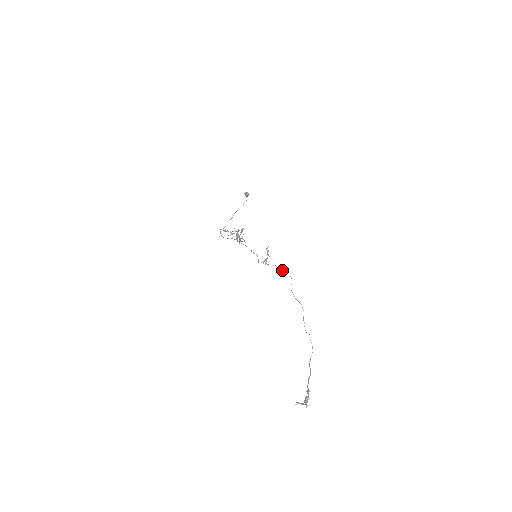
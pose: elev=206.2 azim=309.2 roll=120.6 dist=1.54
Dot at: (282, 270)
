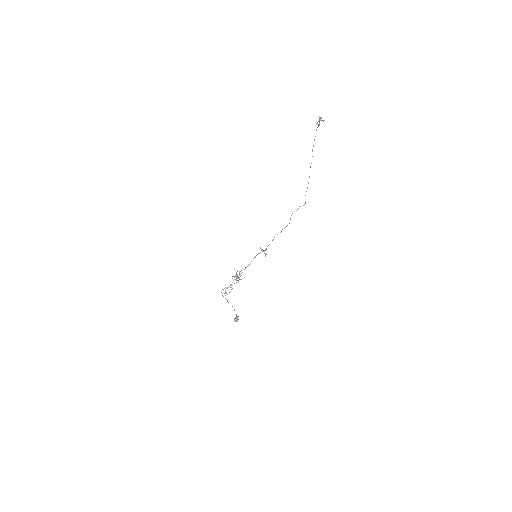
Dot at: occluded
